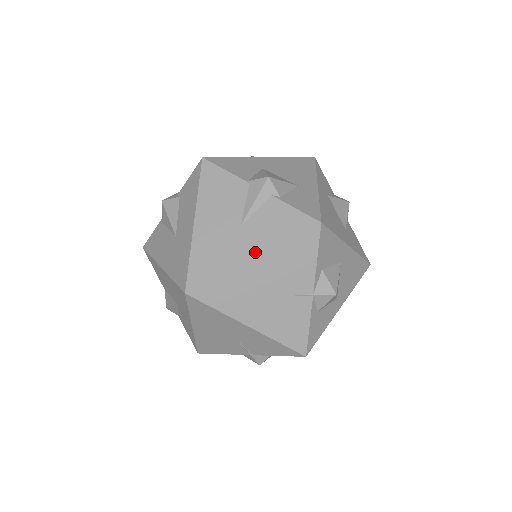
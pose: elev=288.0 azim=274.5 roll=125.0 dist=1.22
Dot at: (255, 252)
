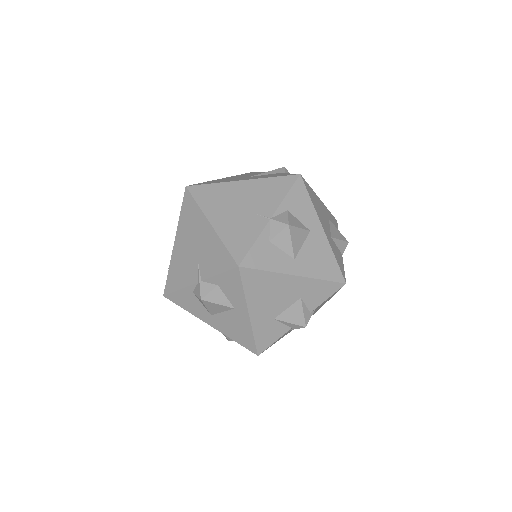
Dot at: (246, 179)
